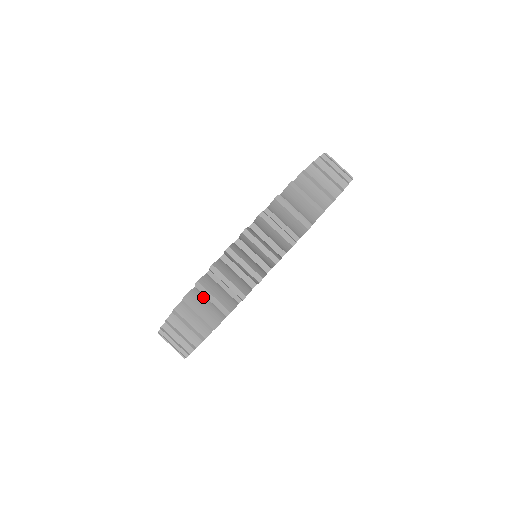
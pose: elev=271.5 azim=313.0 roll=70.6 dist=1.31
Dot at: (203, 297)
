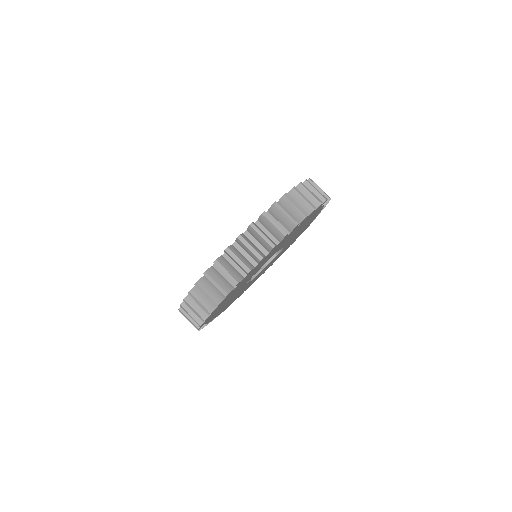
Dot at: (218, 273)
